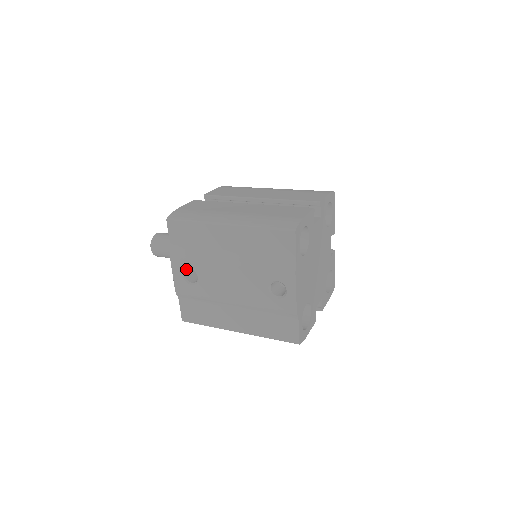
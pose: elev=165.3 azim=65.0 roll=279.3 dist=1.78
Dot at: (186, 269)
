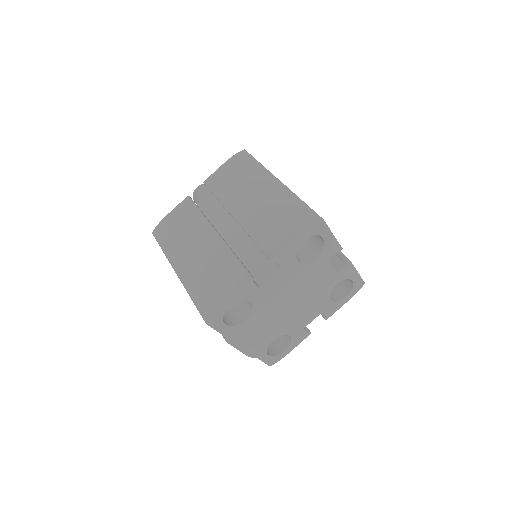
Dot at: occluded
